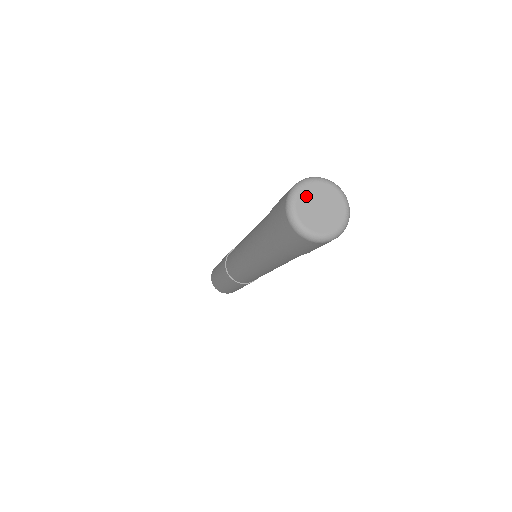
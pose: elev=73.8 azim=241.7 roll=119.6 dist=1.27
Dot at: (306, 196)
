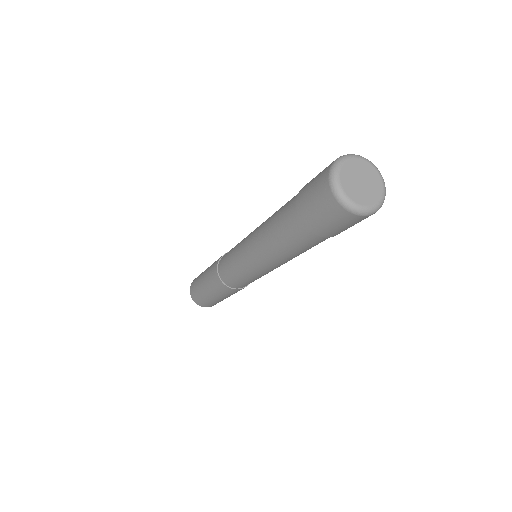
Dot at: (347, 172)
